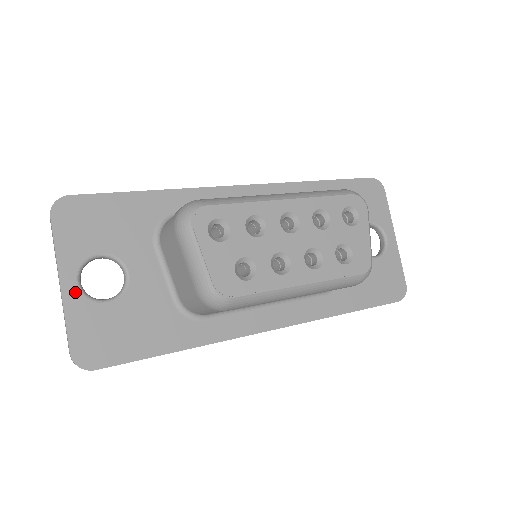
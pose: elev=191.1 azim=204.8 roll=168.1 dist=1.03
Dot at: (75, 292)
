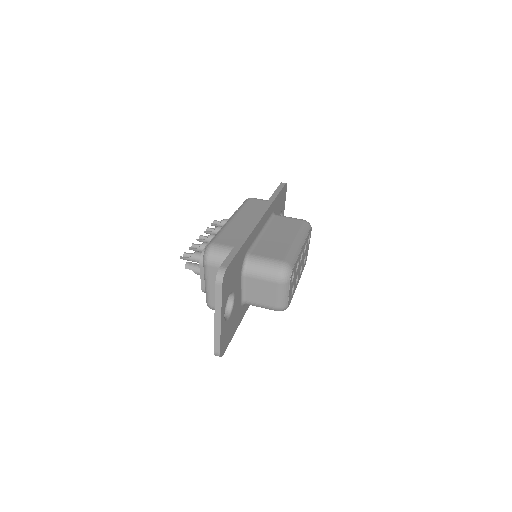
Dot at: (223, 321)
